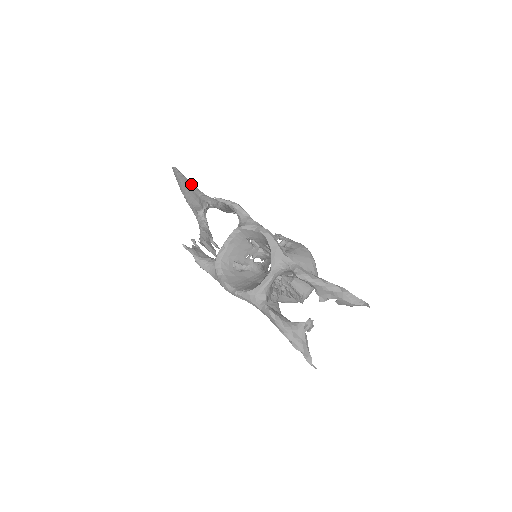
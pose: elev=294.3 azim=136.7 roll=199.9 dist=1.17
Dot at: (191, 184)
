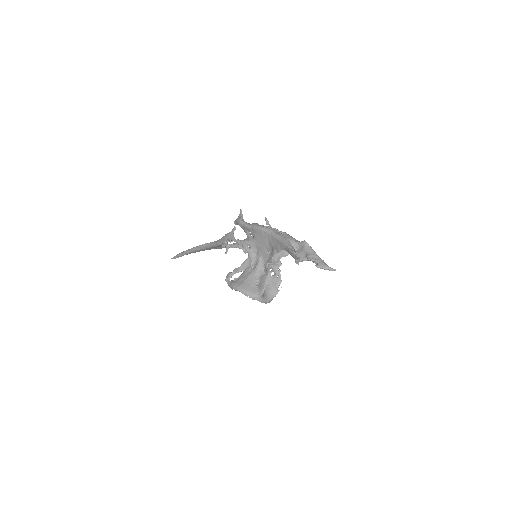
Dot at: occluded
